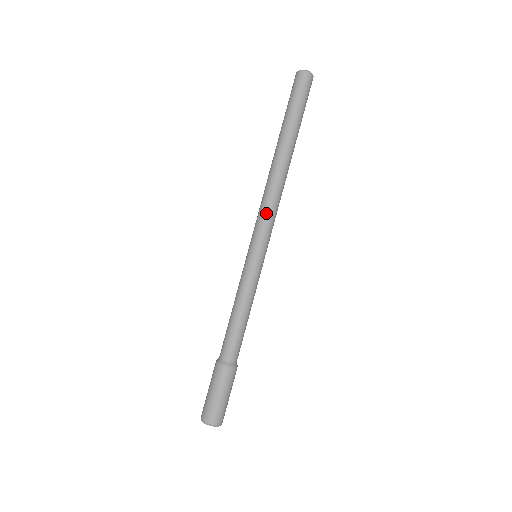
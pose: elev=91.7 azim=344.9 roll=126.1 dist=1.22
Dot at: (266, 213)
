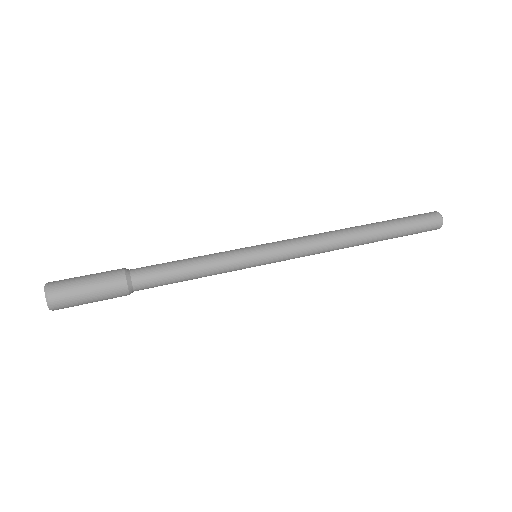
Dot at: (300, 237)
